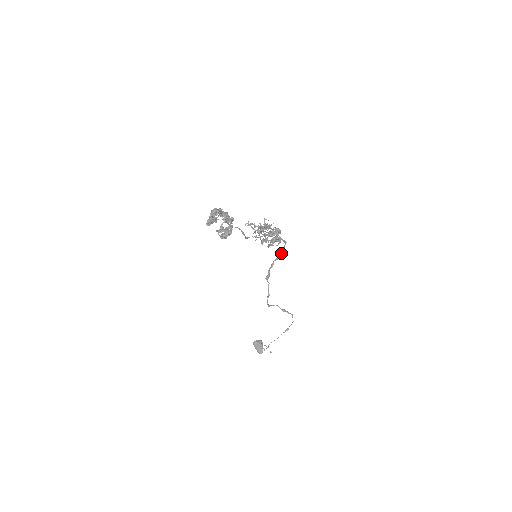
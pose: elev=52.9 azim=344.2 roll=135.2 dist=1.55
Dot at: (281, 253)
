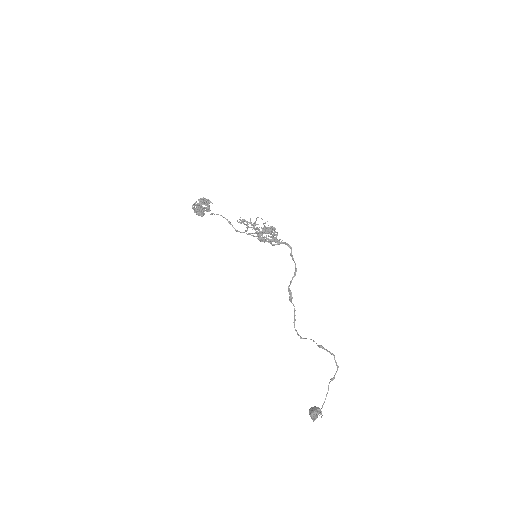
Dot at: (295, 265)
